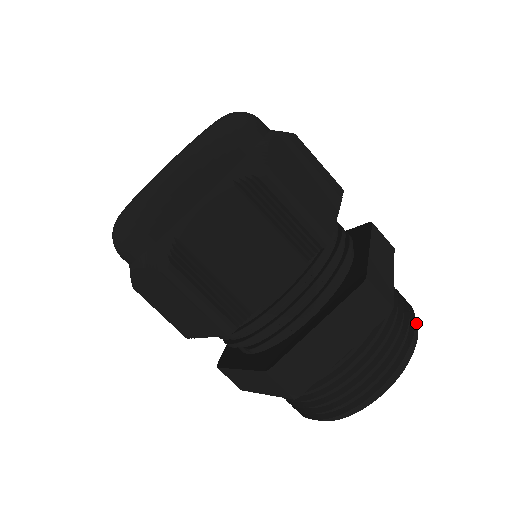
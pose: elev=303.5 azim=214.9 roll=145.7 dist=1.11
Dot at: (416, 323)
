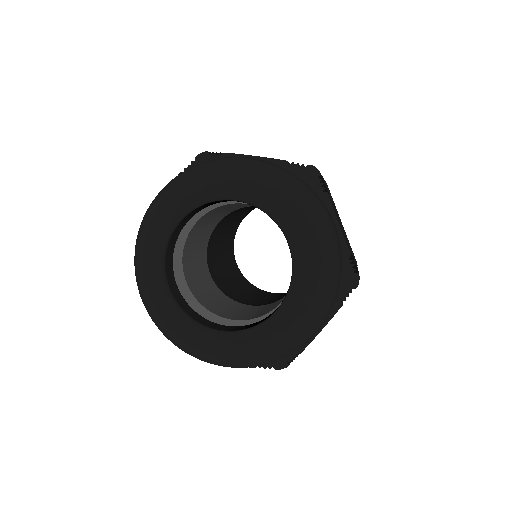
Dot at: occluded
